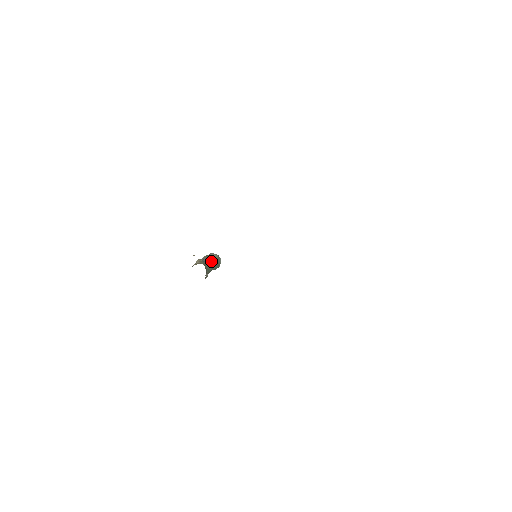
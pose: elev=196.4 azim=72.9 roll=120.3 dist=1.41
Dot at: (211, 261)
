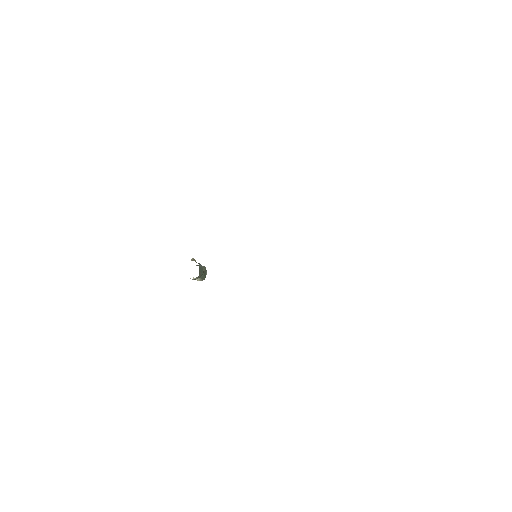
Dot at: (202, 266)
